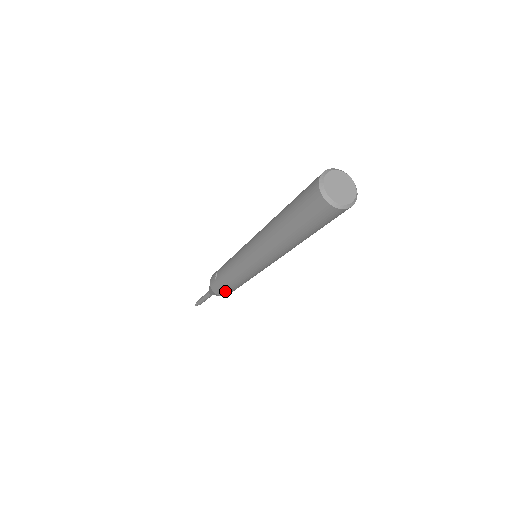
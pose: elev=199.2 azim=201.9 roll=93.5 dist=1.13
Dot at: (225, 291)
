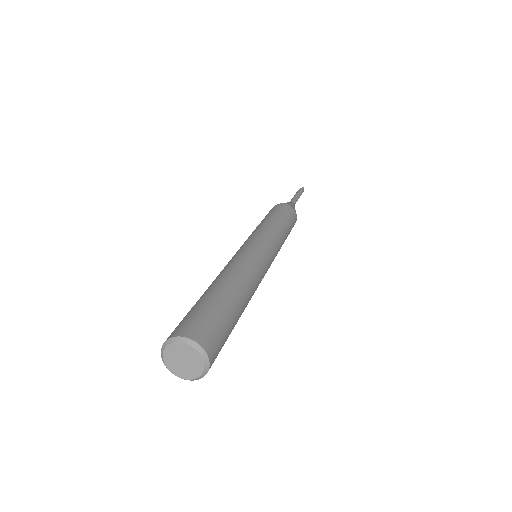
Dot at: occluded
